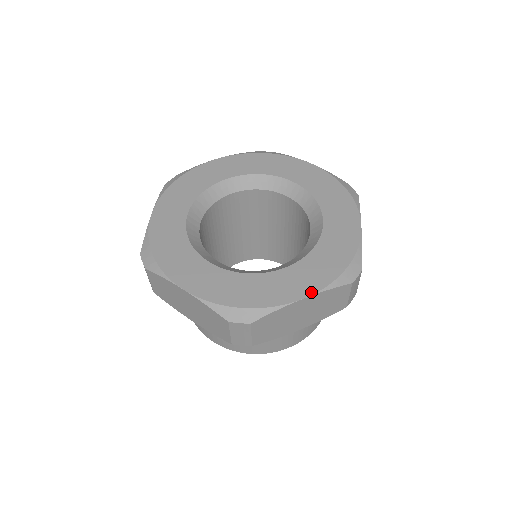
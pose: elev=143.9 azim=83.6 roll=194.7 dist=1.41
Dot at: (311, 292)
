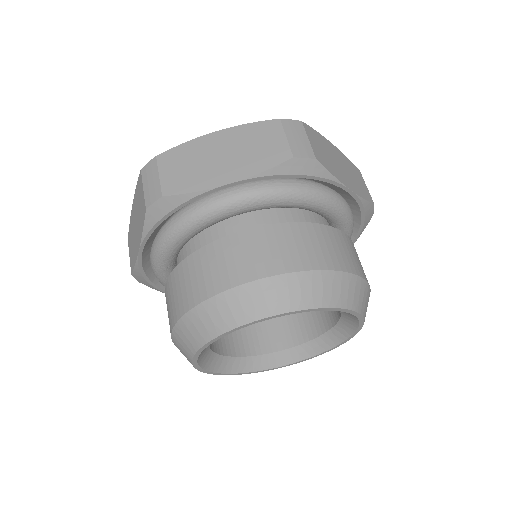
Dot at: occluded
